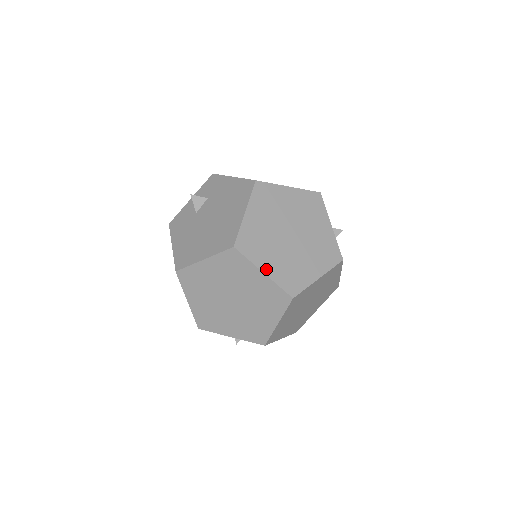
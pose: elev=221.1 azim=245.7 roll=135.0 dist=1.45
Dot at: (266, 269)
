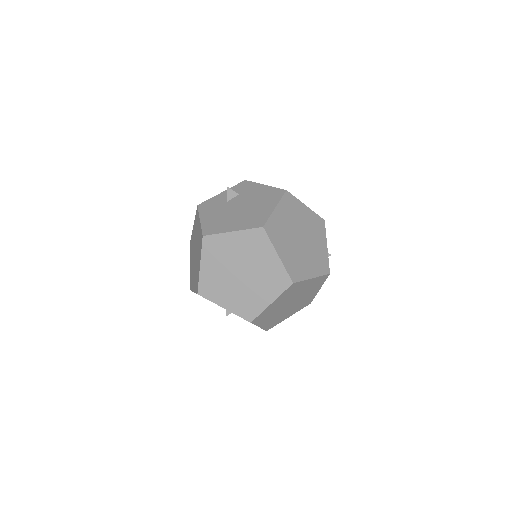
Dot at: (280, 253)
